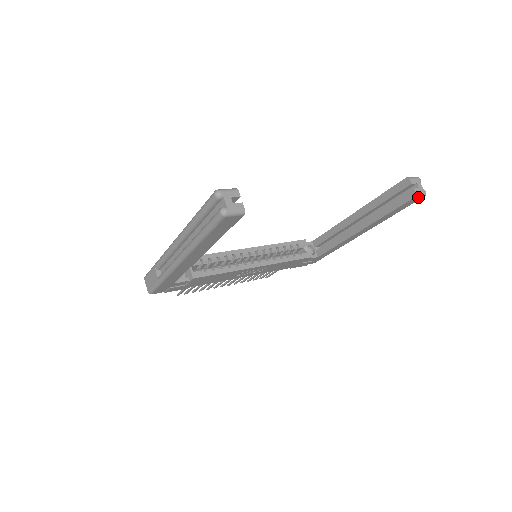
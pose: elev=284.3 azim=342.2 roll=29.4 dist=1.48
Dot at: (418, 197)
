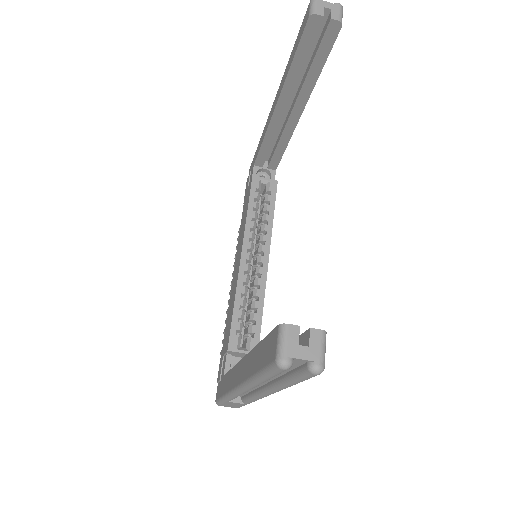
Dot at: (341, 20)
